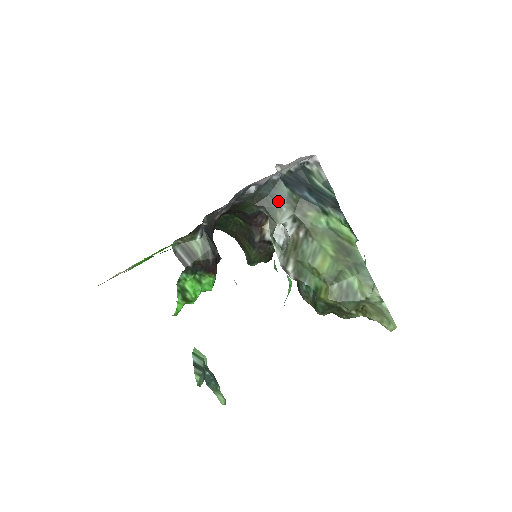
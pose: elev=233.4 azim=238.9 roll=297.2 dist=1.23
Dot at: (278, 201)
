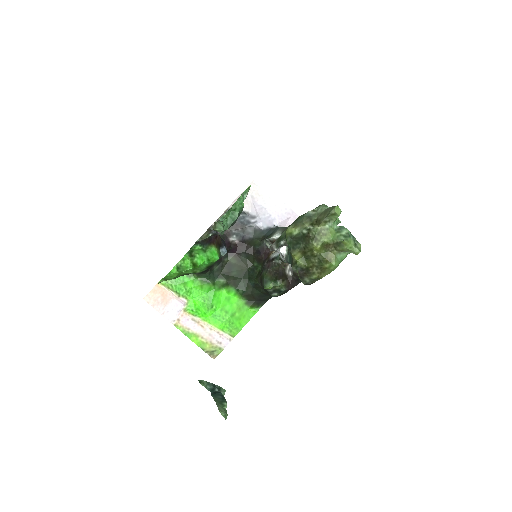
Dot at: (274, 232)
